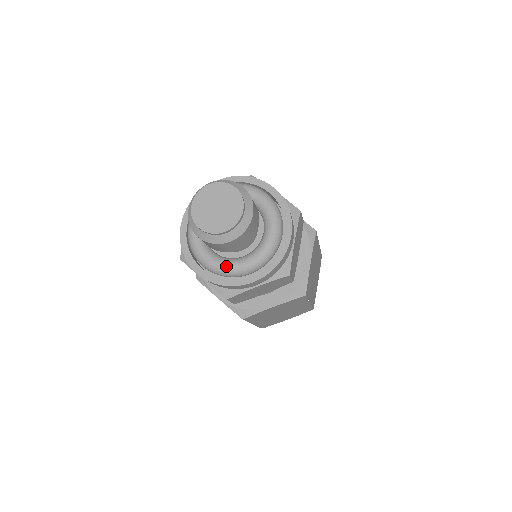
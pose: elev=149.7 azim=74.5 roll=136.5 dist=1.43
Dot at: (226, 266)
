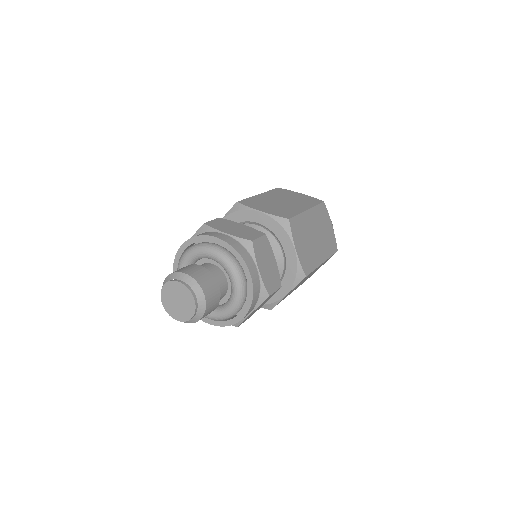
Dot at: occluded
